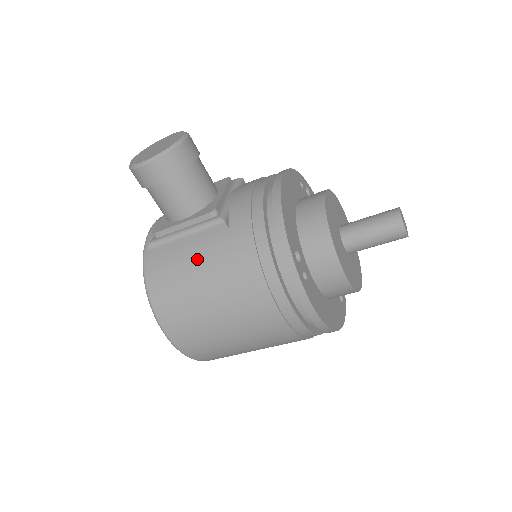
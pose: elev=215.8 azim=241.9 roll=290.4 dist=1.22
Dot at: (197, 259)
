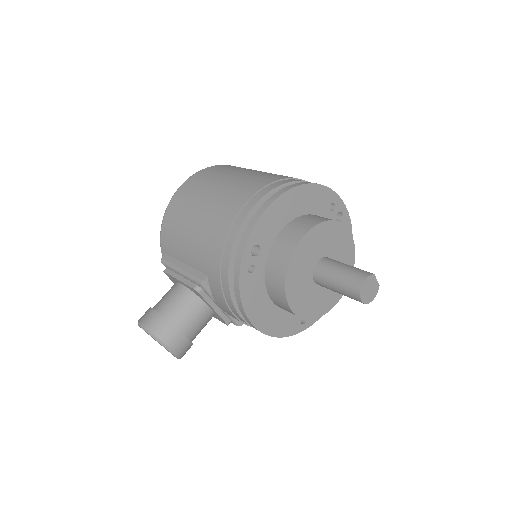
Dot at: occluded
